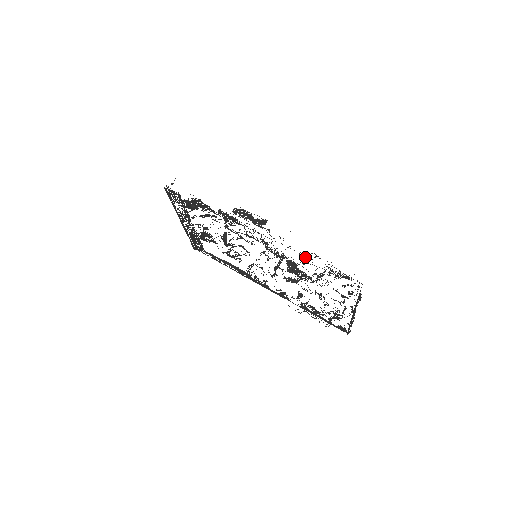
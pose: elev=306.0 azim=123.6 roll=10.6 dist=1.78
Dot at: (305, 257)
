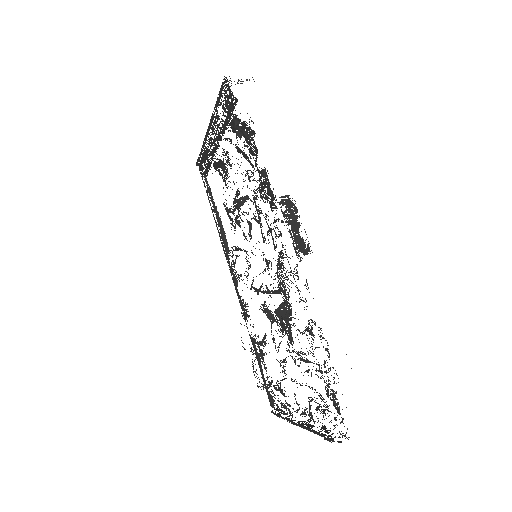
Dot at: occluded
